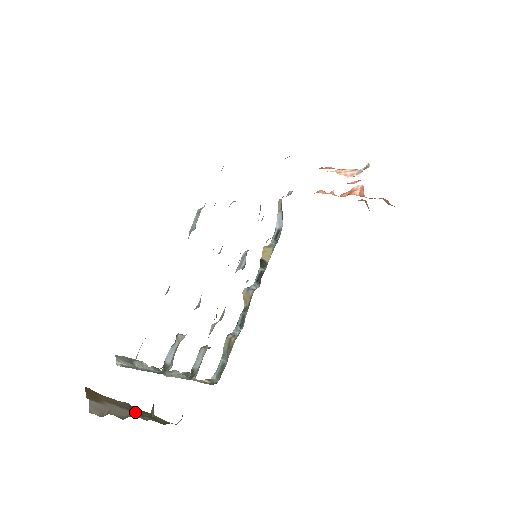
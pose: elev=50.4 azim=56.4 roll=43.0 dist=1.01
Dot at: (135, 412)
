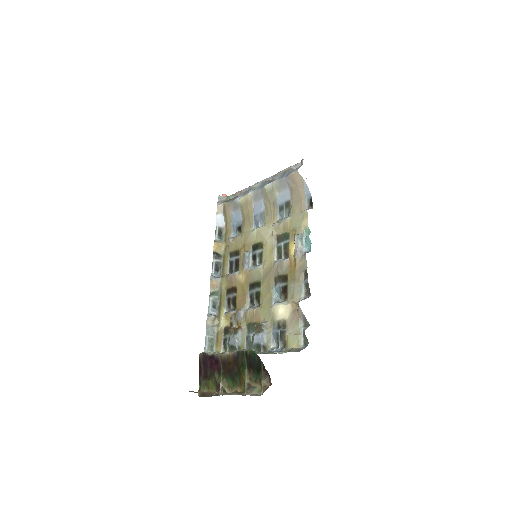
Dot at: occluded
